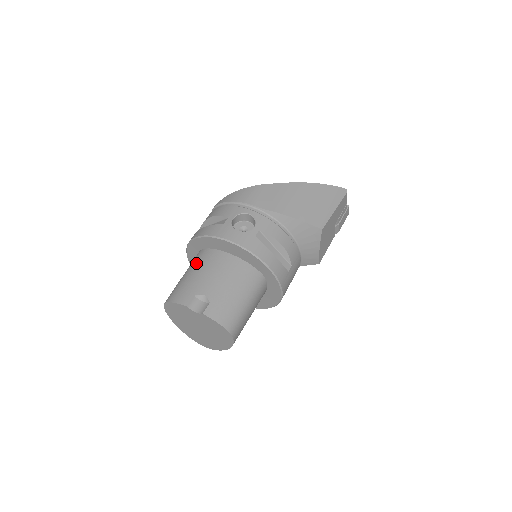
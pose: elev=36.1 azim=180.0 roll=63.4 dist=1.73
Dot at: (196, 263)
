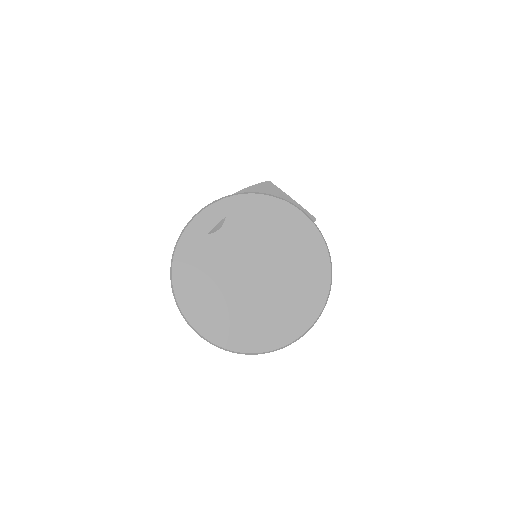
Dot at: occluded
